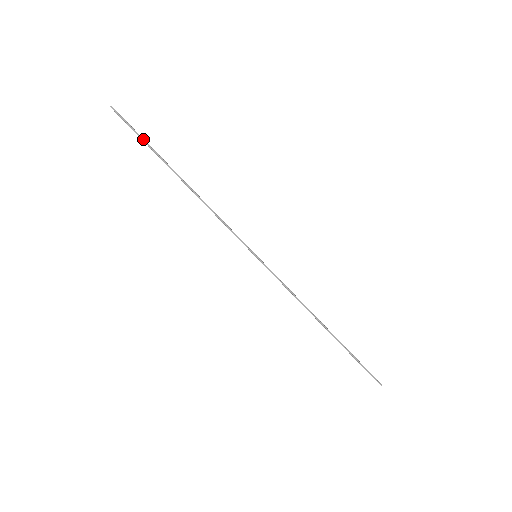
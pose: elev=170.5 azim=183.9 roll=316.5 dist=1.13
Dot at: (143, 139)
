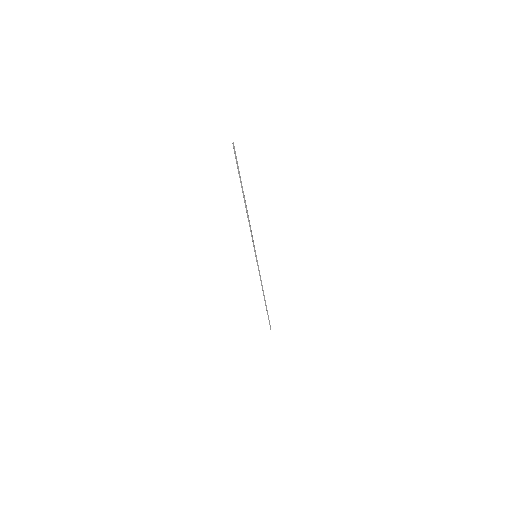
Dot at: (239, 172)
